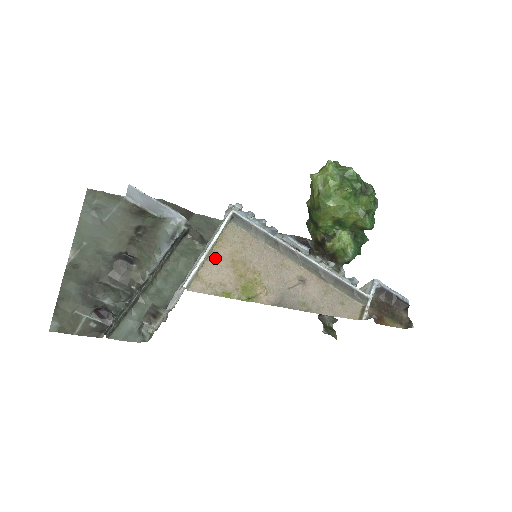
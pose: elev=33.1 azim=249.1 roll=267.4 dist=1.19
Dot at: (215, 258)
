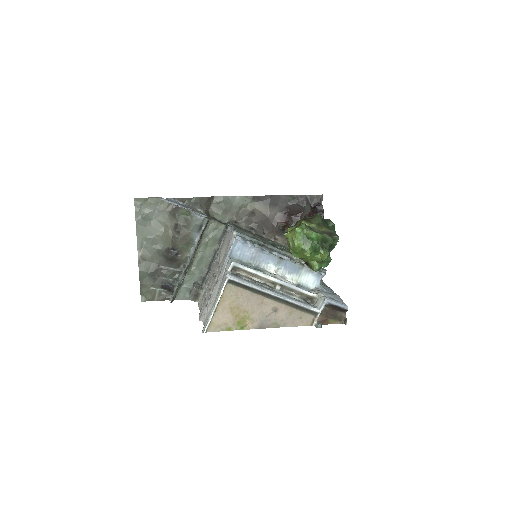
Dot at: (220, 309)
